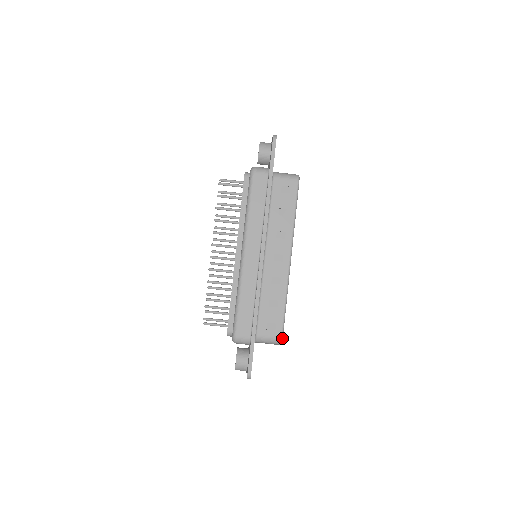
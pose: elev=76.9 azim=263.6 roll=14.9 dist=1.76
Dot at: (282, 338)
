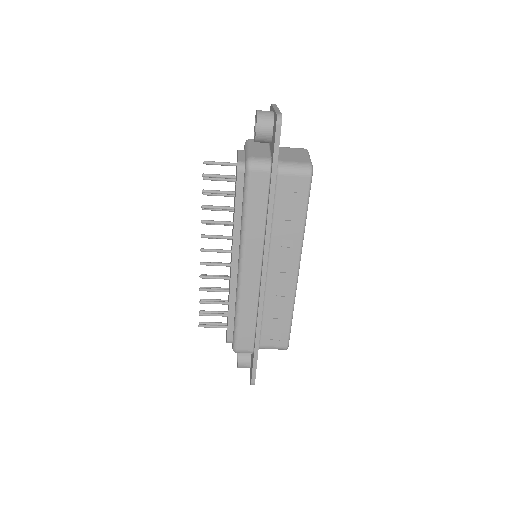
Dot at: (288, 346)
